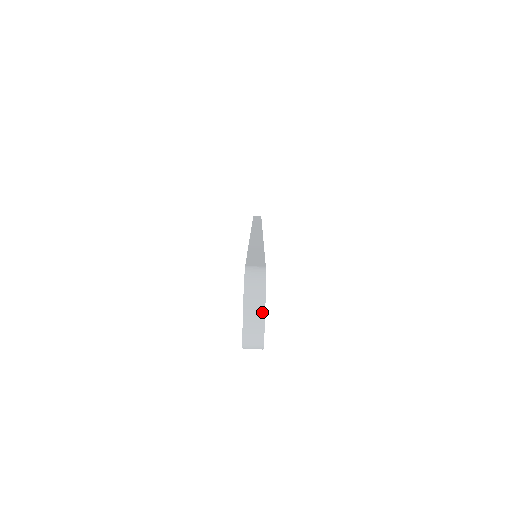
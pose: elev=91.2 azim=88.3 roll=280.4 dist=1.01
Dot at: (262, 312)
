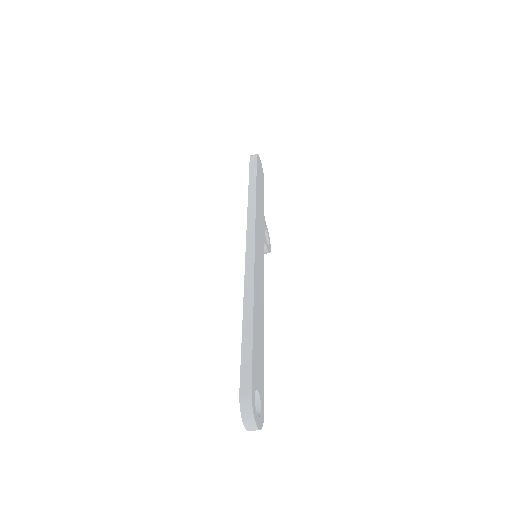
Dot at: (255, 426)
